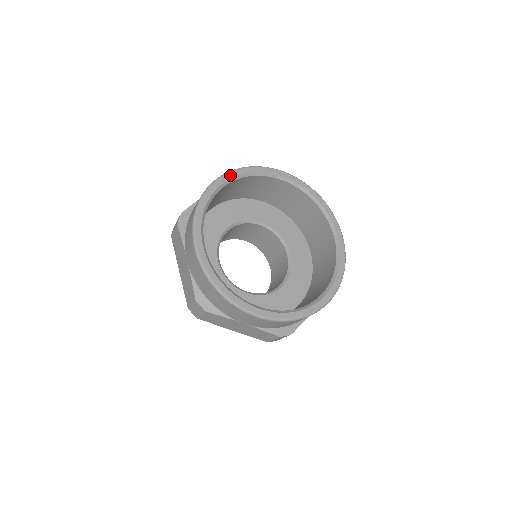
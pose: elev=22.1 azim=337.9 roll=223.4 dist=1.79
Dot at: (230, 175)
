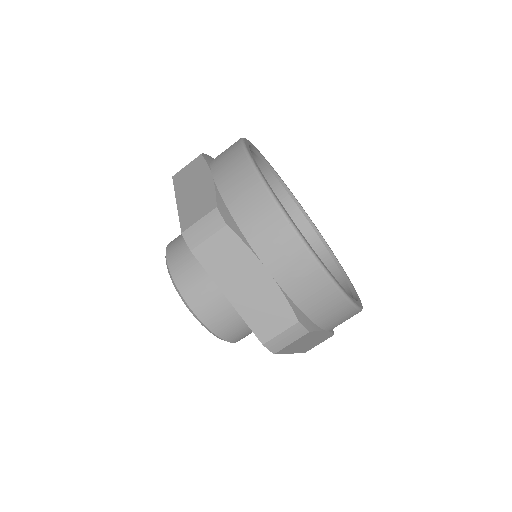
Dot at: (264, 158)
